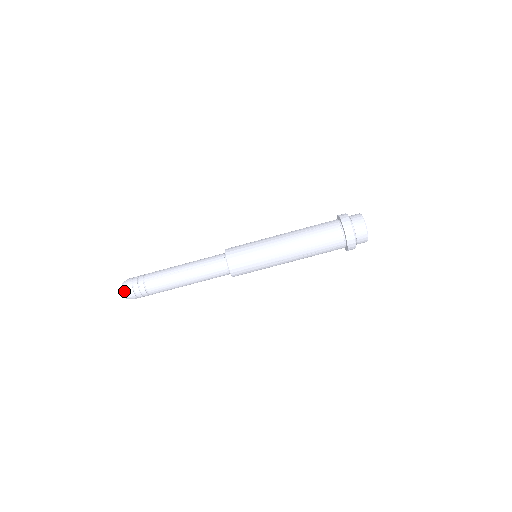
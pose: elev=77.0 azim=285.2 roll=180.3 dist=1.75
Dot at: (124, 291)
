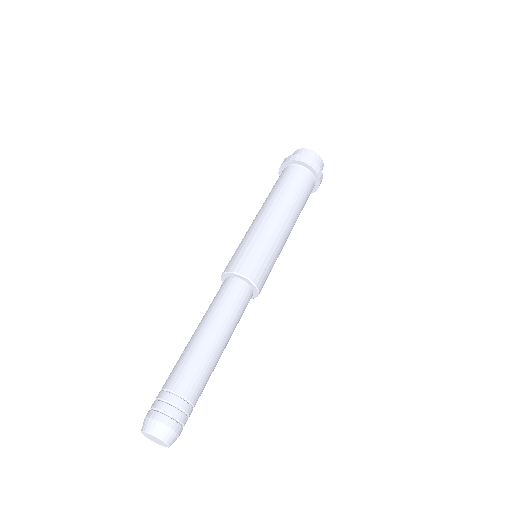
Dot at: (166, 438)
